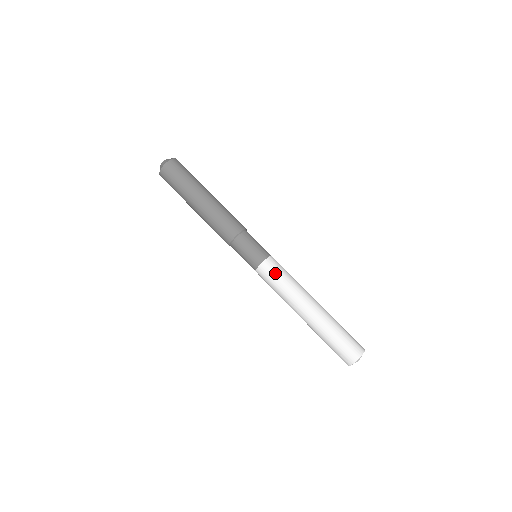
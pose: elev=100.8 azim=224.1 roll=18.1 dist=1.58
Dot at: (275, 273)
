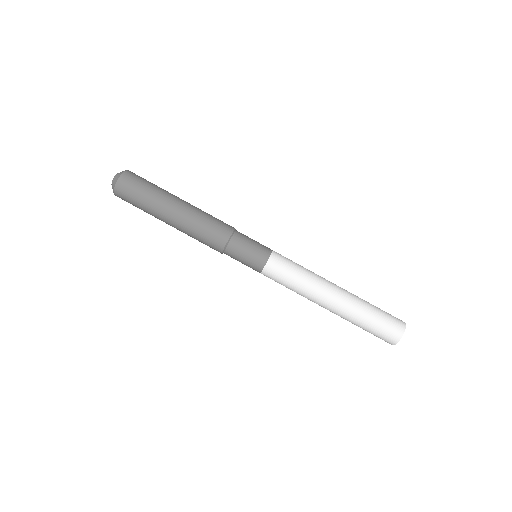
Dot at: (286, 268)
